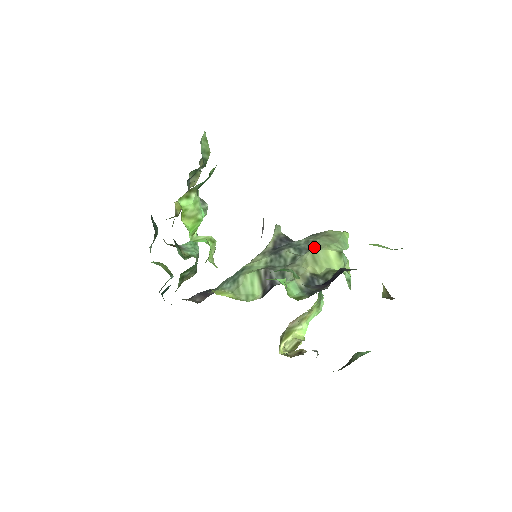
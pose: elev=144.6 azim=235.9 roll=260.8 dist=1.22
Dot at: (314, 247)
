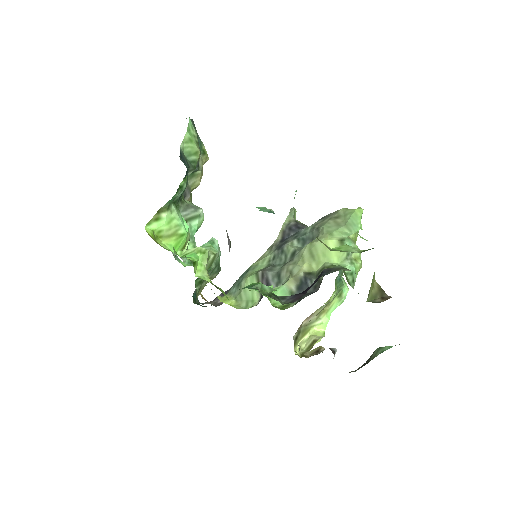
Dot at: (317, 236)
